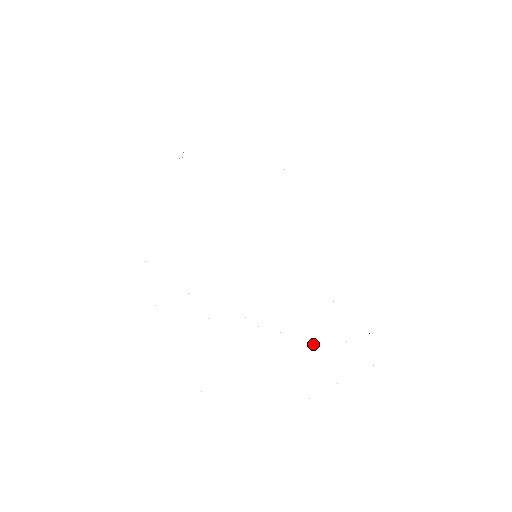
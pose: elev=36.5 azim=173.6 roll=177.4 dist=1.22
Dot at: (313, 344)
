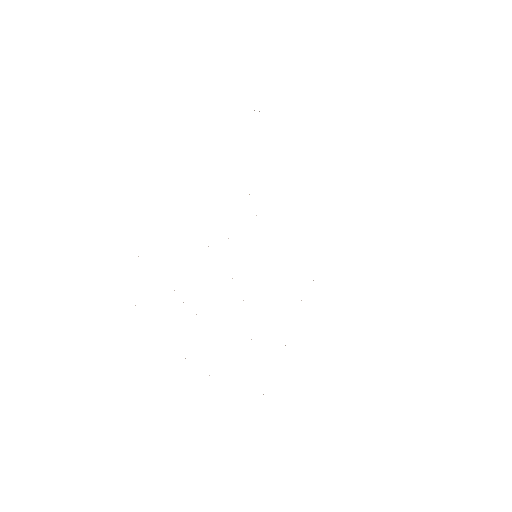
Dot at: occluded
